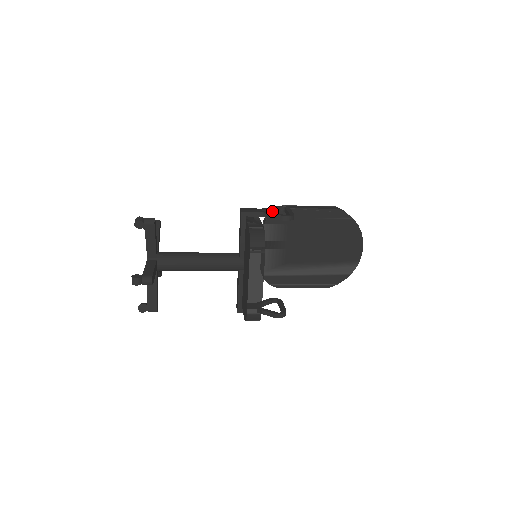
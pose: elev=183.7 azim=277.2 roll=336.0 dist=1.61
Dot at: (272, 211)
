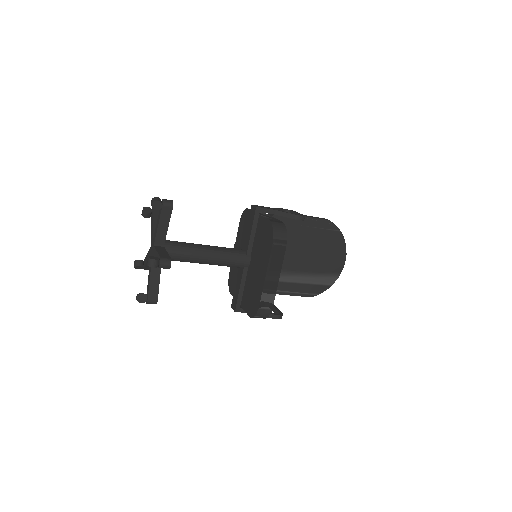
Dot at: occluded
